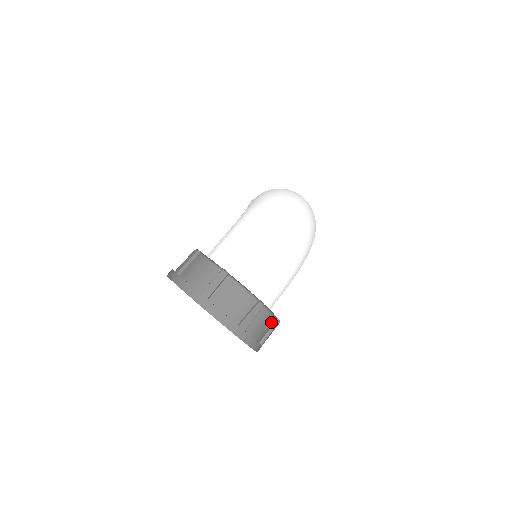
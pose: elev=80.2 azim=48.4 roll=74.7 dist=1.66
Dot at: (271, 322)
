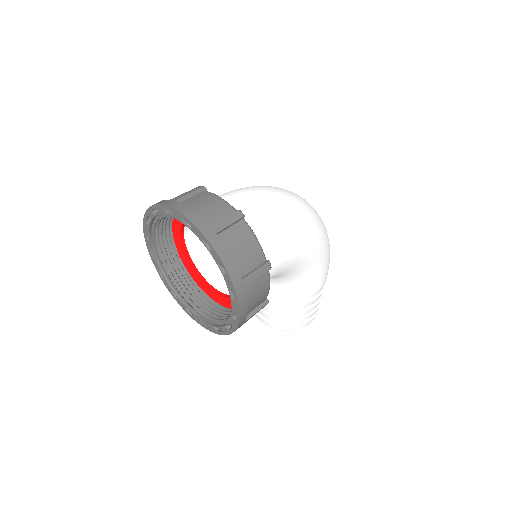
Dot at: (256, 254)
